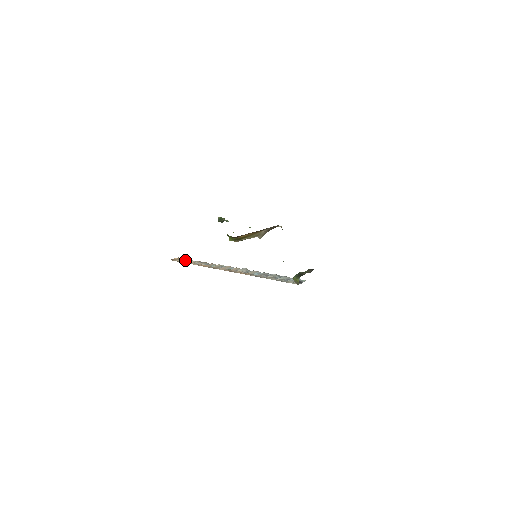
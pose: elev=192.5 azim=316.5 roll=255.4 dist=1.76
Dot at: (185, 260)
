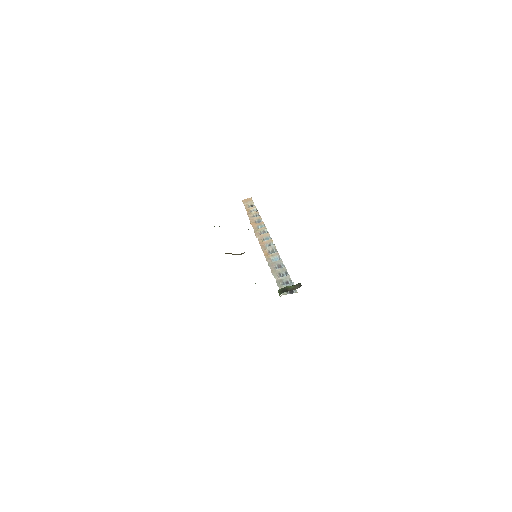
Dot at: (252, 205)
